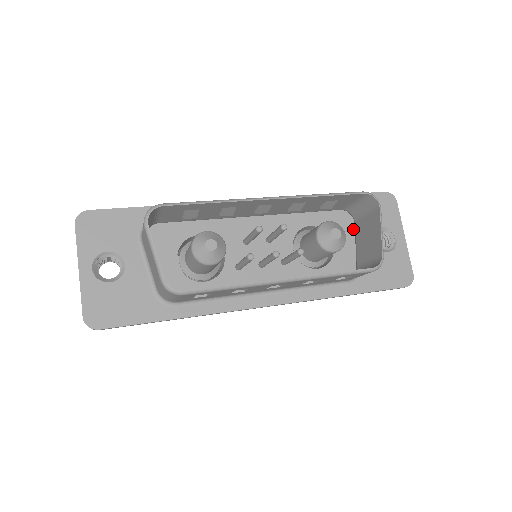
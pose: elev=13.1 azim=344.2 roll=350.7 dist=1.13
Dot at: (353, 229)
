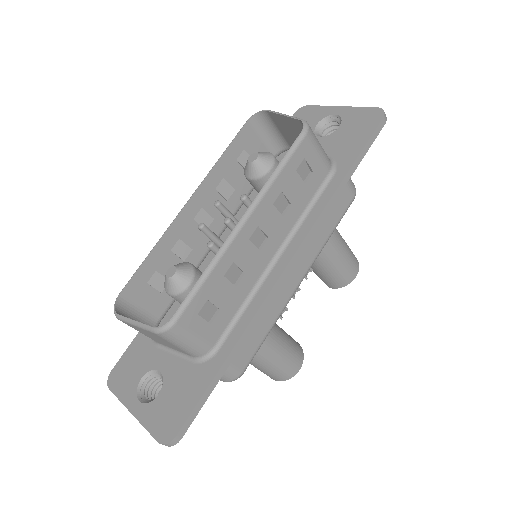
Dot at: occluded
